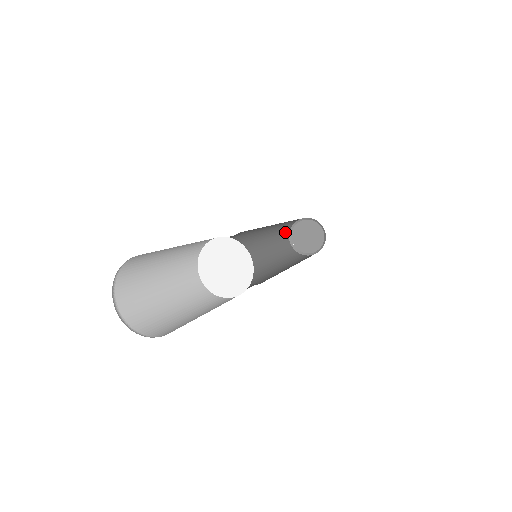
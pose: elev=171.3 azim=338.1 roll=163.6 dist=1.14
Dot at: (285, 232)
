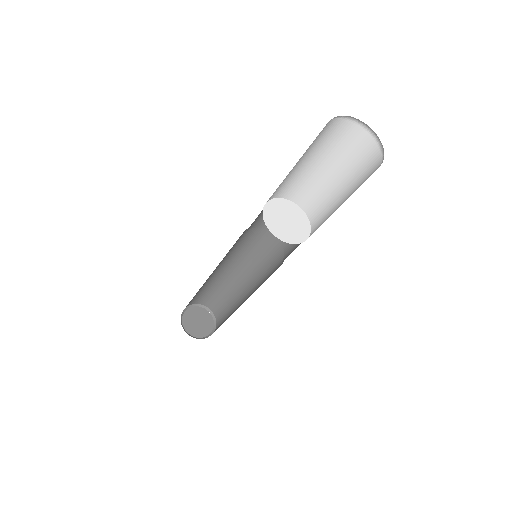
Dot at: occluded
